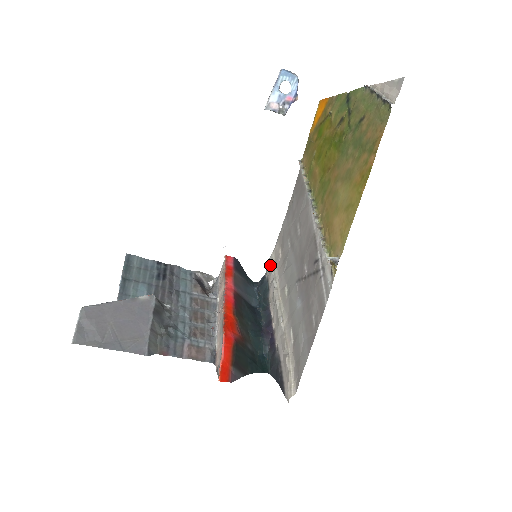
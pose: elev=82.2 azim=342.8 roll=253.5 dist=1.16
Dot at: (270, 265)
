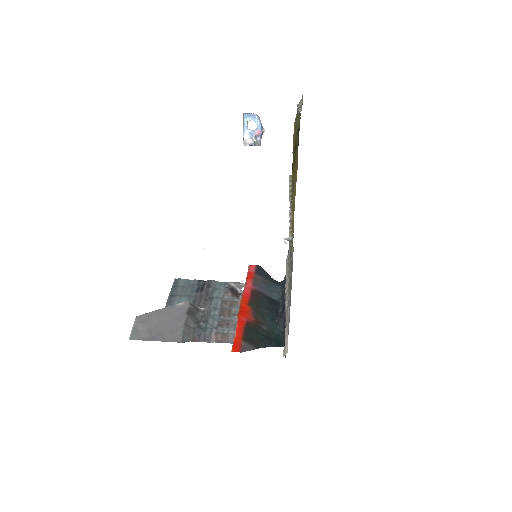
Dot at: (286, 265)
